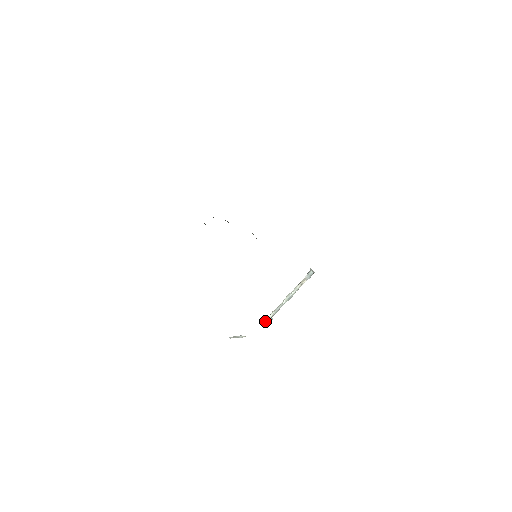
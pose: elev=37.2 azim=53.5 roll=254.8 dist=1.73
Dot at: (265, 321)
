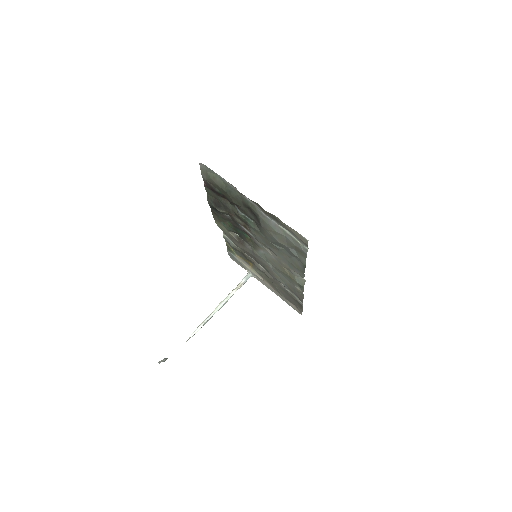
Dot at: (191, 336)
